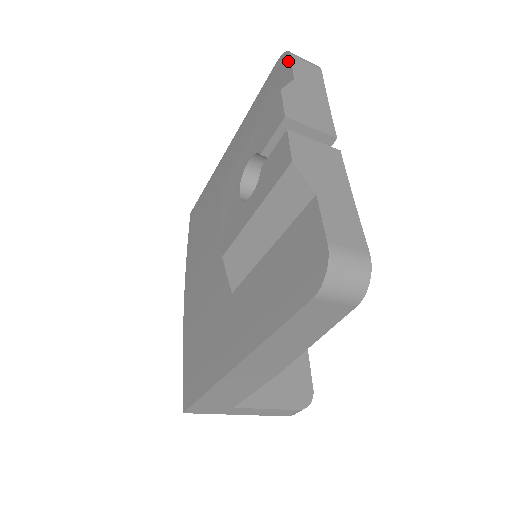
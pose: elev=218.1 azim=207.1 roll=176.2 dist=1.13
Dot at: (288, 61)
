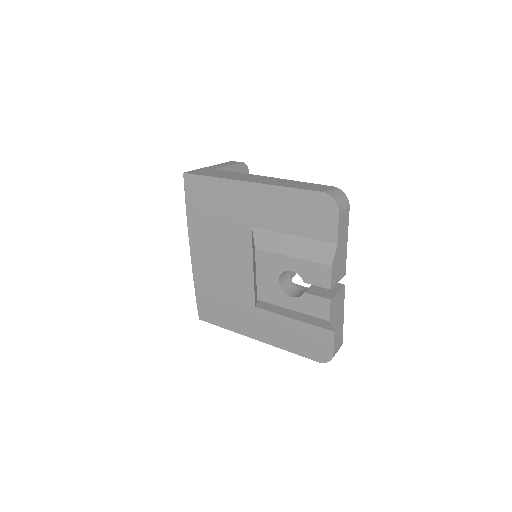
Dot at: (336, 217)
